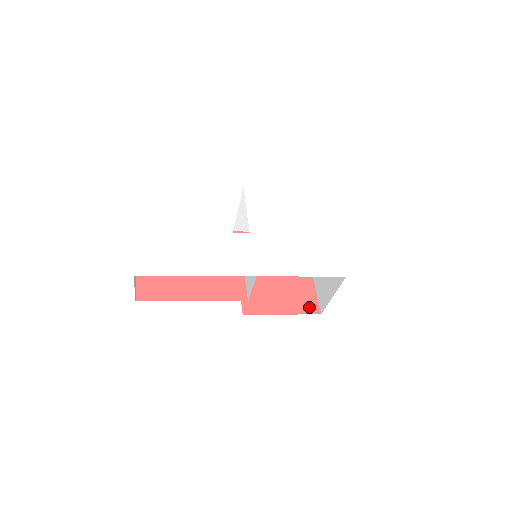
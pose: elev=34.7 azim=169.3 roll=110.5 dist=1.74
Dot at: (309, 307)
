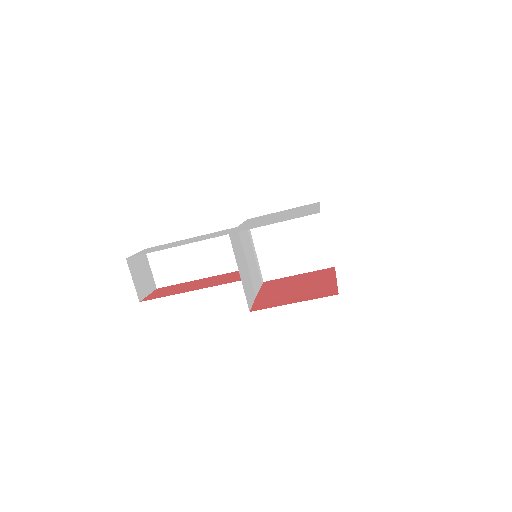
Dot at: (326, 294)
